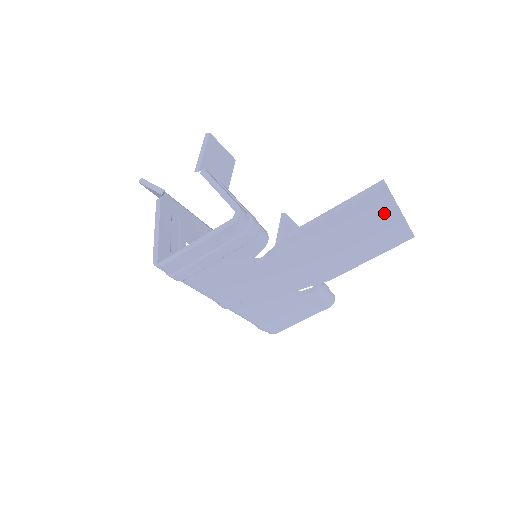
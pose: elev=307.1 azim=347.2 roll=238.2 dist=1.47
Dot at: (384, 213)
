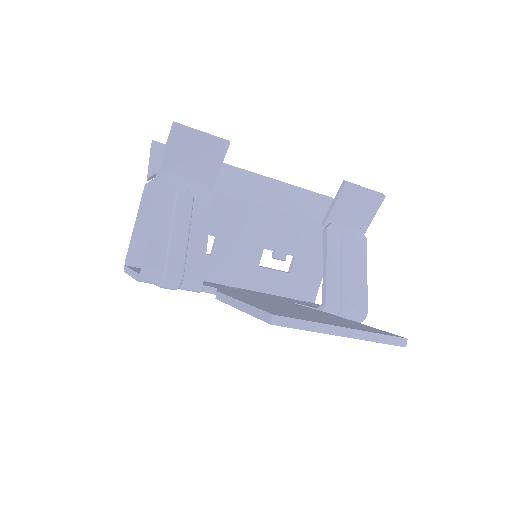
Dot at: occluded
